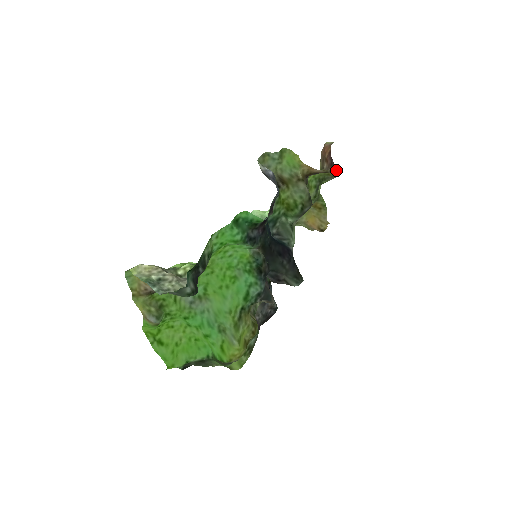
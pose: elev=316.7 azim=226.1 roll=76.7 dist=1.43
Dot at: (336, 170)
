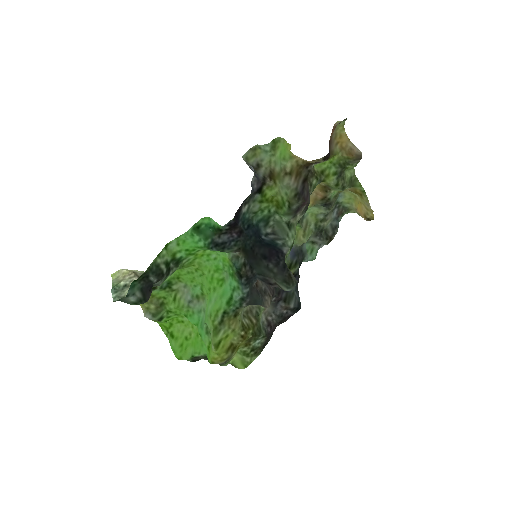
Dot at: (354, 153)
